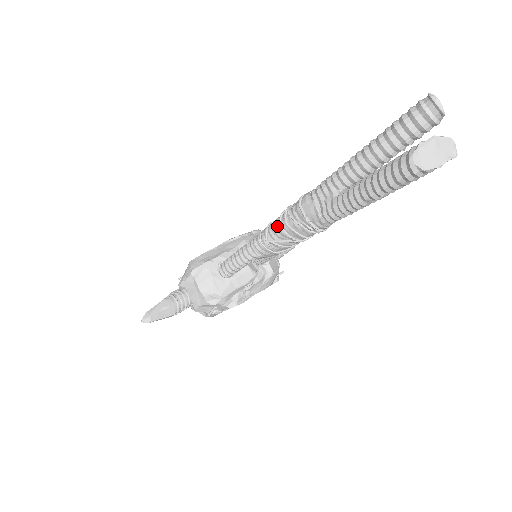
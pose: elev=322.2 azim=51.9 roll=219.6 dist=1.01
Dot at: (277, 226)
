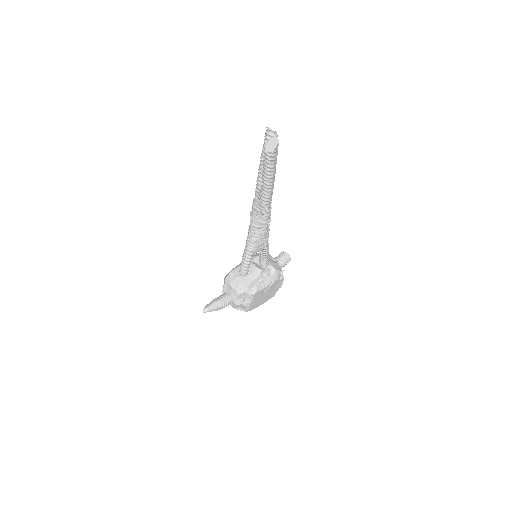
Dot at: (250, 224)
